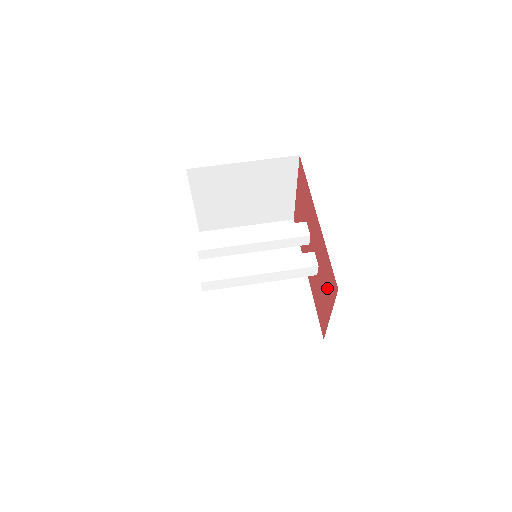
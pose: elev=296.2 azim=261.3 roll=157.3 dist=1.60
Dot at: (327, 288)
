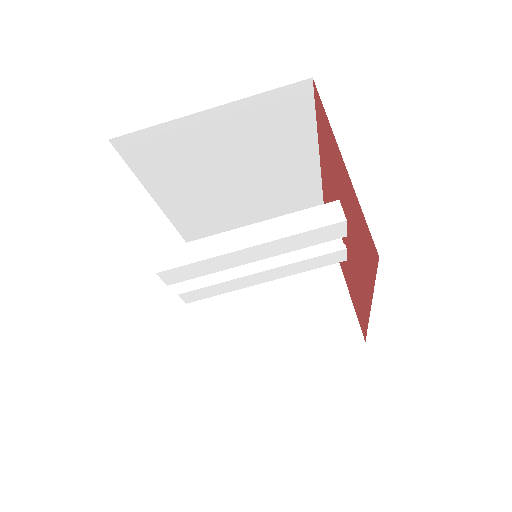
Dot at: (351, 290)
